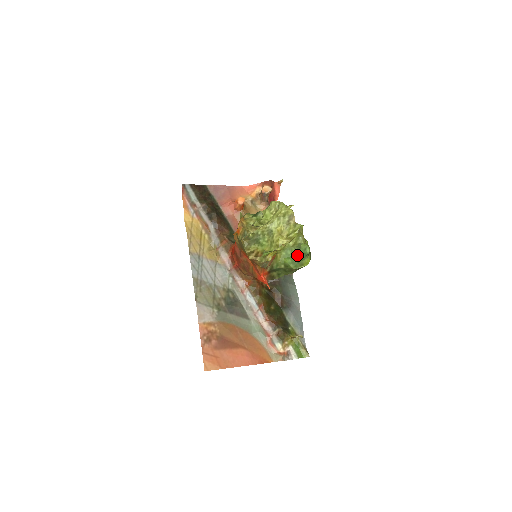
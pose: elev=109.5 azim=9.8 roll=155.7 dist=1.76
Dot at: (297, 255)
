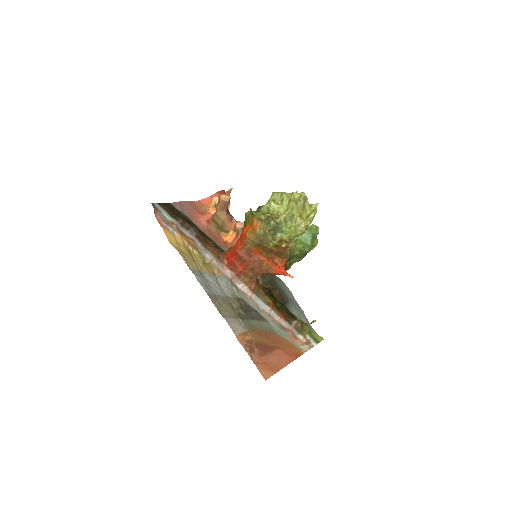
Dot at: (309, 238)
